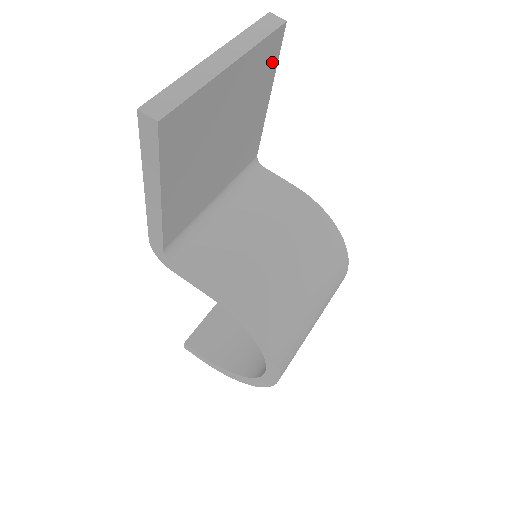
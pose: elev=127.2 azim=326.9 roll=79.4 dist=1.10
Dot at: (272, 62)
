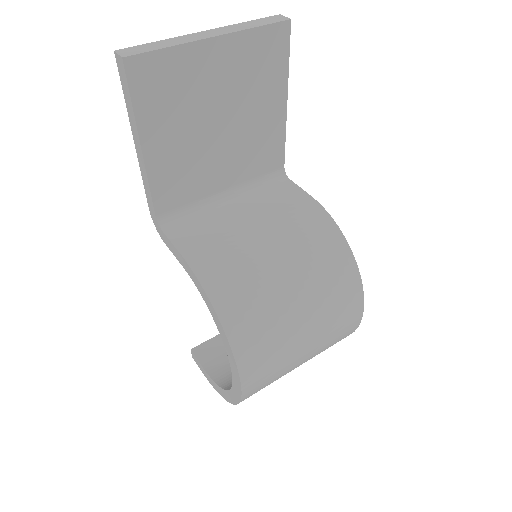
Dot at: (280, 59)
